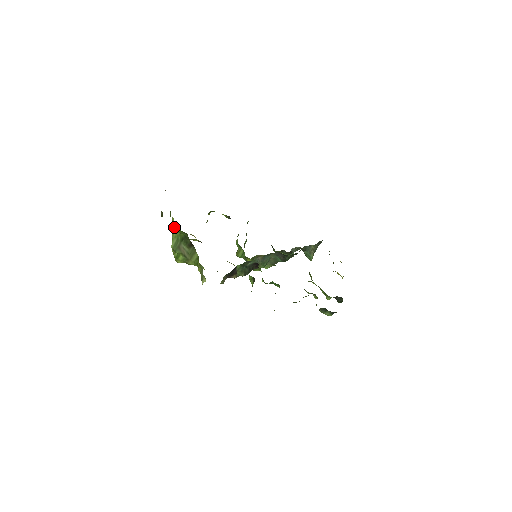
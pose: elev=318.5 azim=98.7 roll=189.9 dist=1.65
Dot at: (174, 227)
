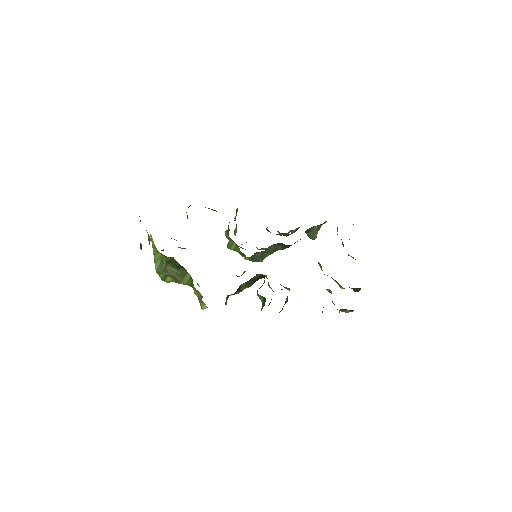
Dot at: (155, 249)
